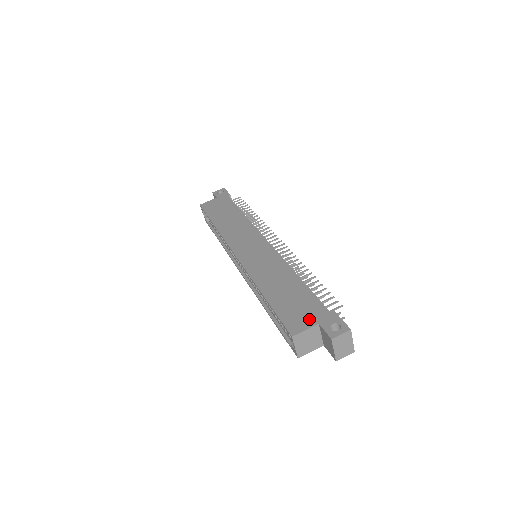
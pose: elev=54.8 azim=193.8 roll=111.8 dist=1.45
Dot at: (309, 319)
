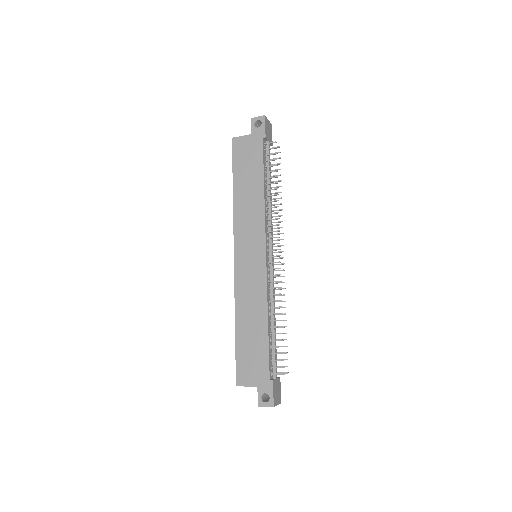
Dot at: (253, 378)
